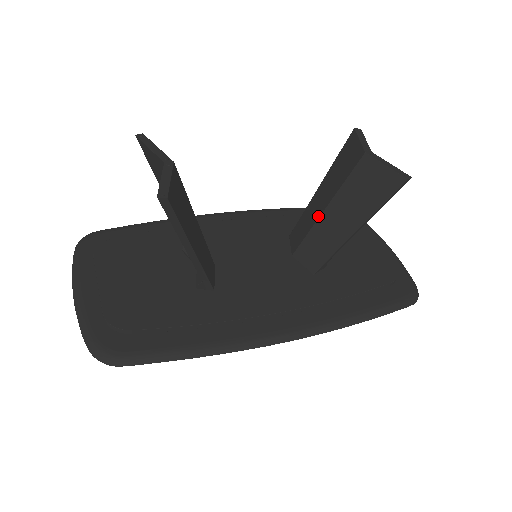
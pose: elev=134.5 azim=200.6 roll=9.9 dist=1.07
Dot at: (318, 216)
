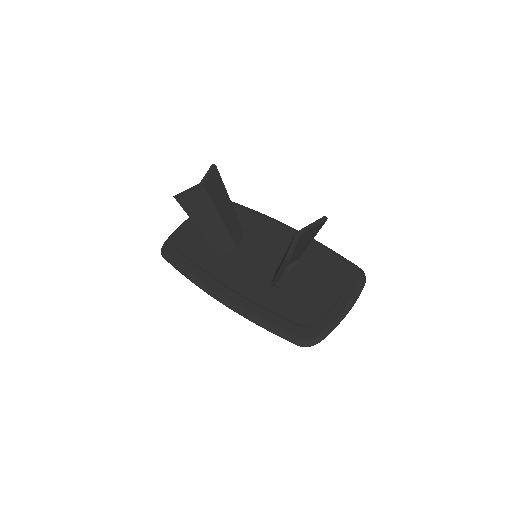
Dot at: occluded
